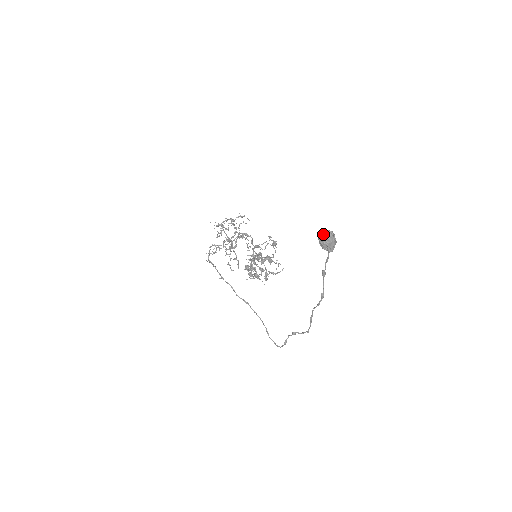
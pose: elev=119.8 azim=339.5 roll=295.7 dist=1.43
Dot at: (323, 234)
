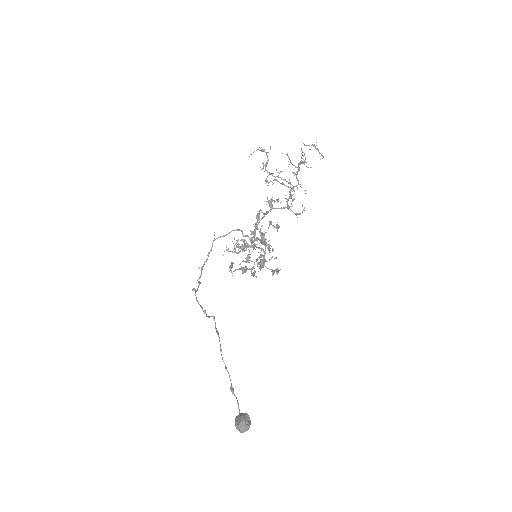
Dot at: occluded
